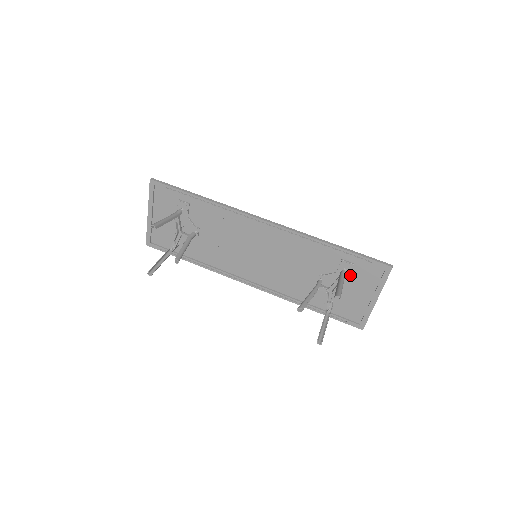
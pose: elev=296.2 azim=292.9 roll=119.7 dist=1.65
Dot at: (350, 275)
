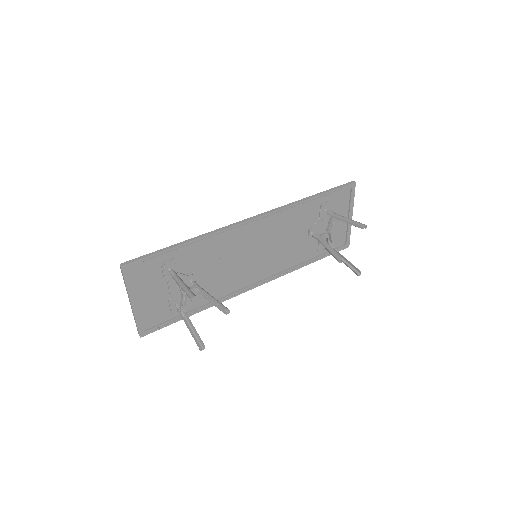
Dot at: occluded
